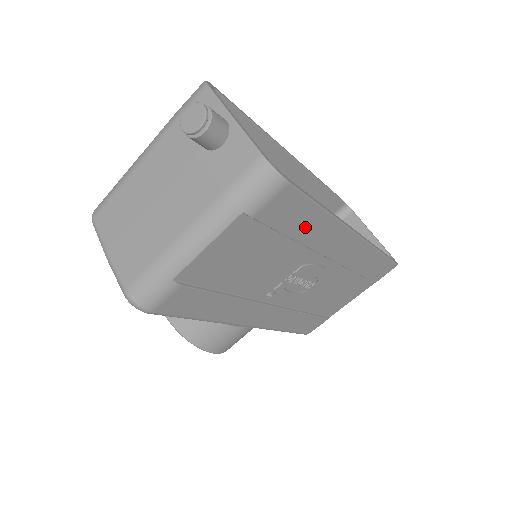
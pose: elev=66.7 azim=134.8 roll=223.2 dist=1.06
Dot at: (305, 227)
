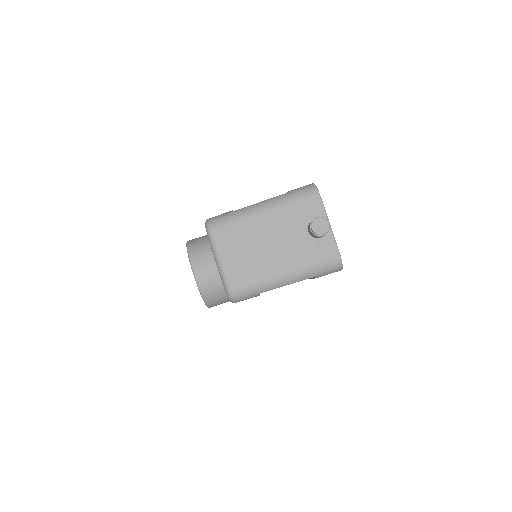
Dot at: occluded
